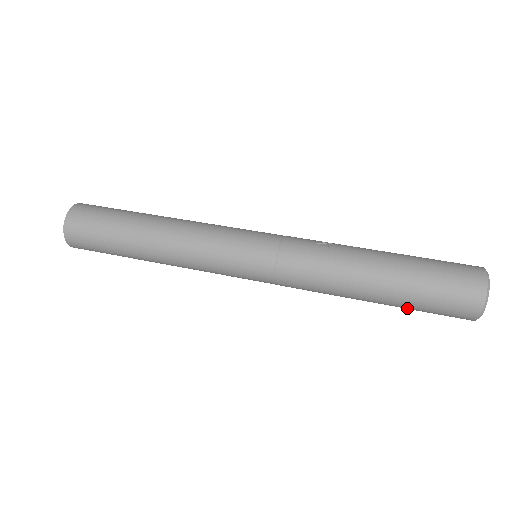
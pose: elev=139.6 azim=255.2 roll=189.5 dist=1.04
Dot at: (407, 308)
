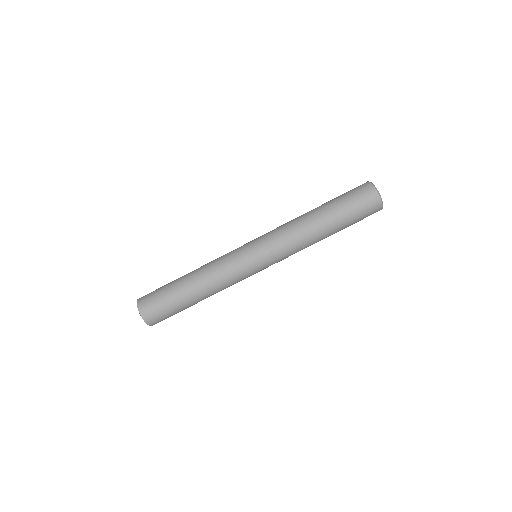
Dot at: occluded
